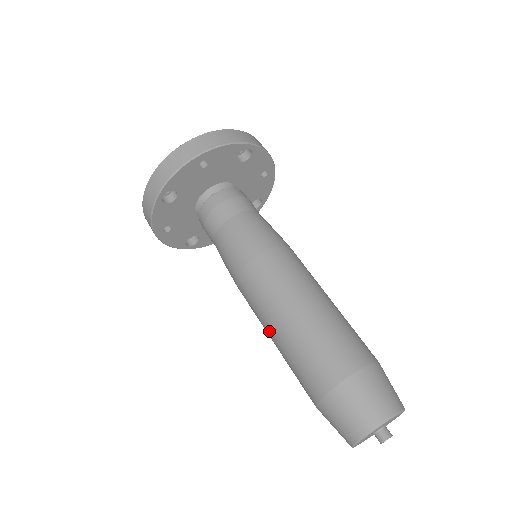
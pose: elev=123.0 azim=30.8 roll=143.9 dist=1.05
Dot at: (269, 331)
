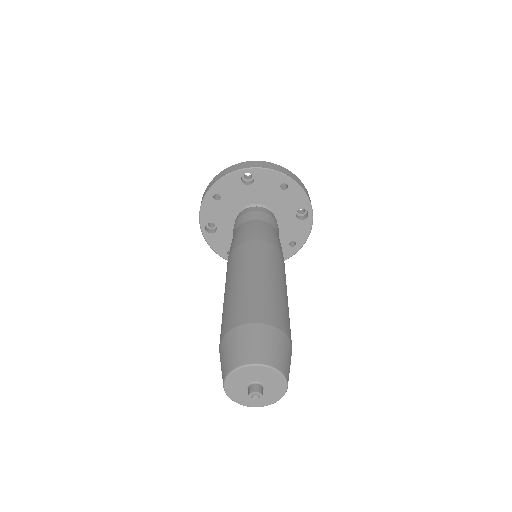
Dot at: occluded
